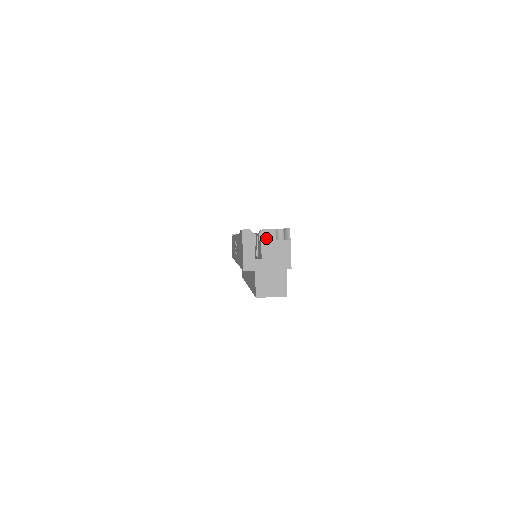
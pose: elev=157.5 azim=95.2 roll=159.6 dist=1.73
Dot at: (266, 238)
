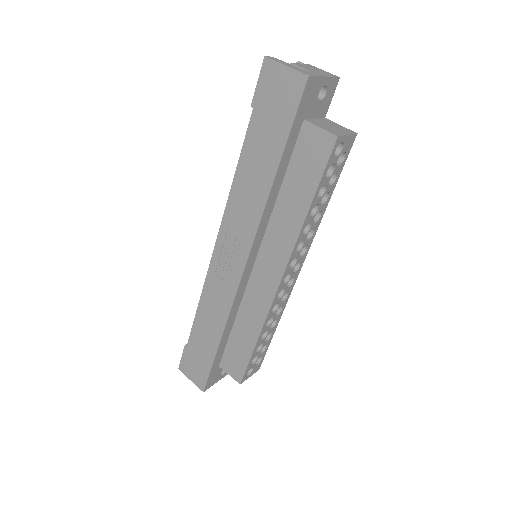
Dot at: occluded
